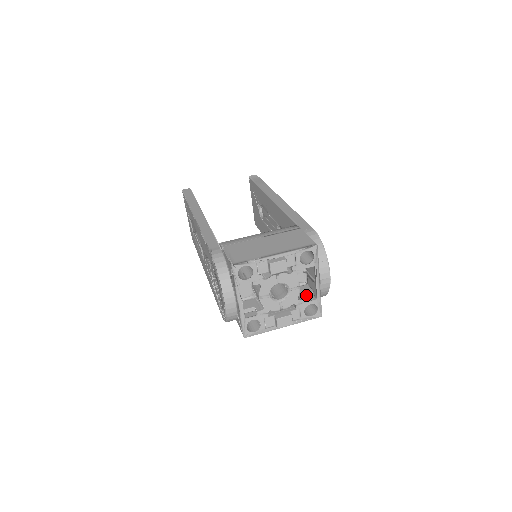
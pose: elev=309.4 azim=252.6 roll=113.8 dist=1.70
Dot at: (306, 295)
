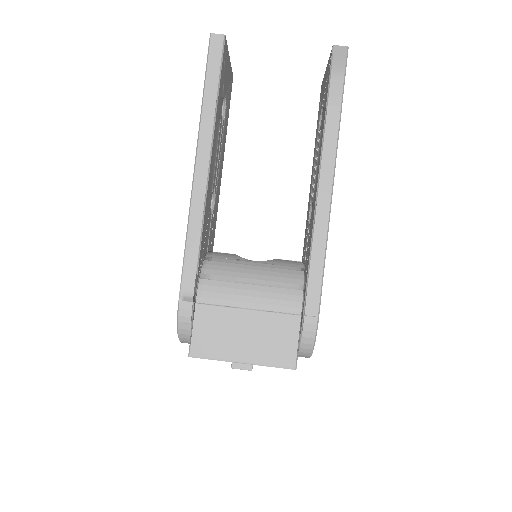
Dot at: occluded
